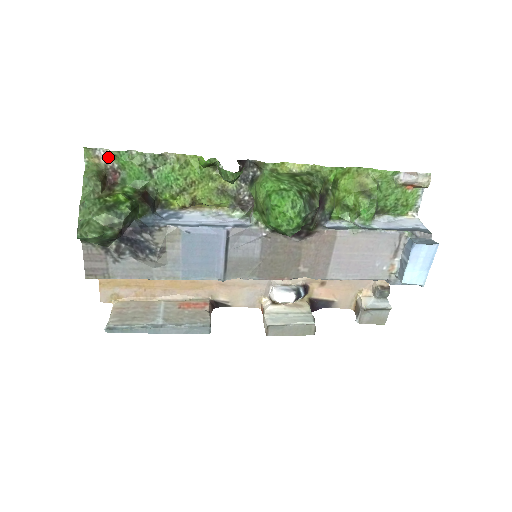
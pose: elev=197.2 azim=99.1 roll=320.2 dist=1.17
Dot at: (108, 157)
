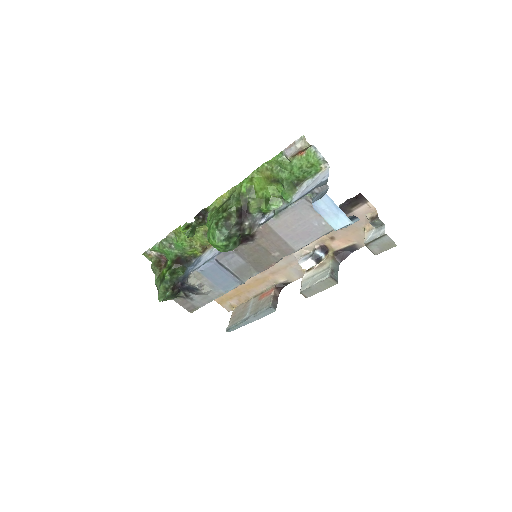
Dot at: (153, 252)
